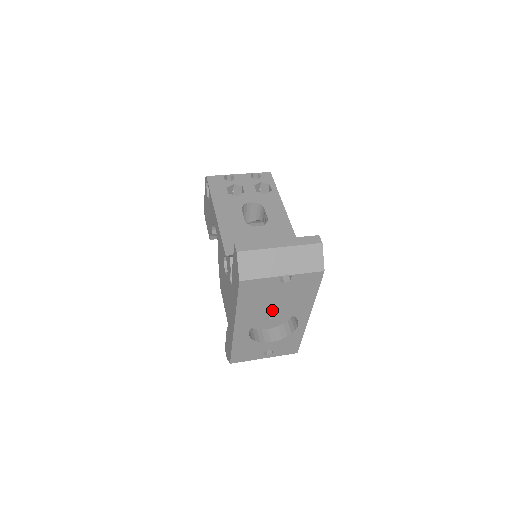
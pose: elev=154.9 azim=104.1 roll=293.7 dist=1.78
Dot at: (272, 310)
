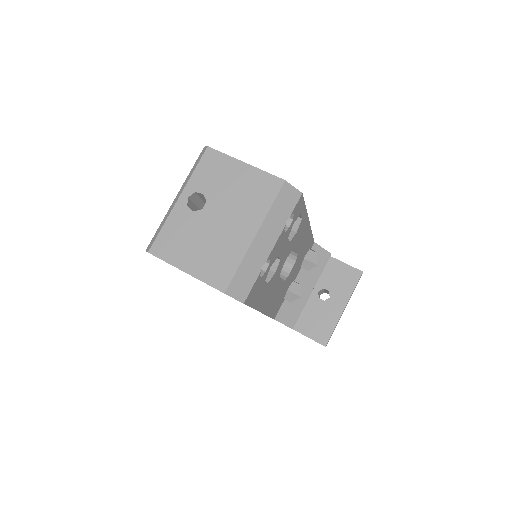
Dot at: occluded
